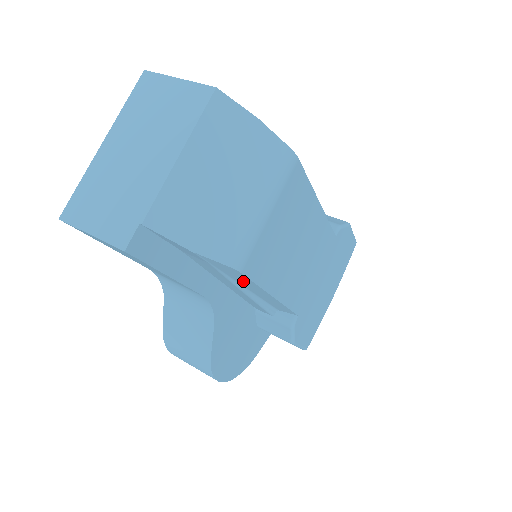
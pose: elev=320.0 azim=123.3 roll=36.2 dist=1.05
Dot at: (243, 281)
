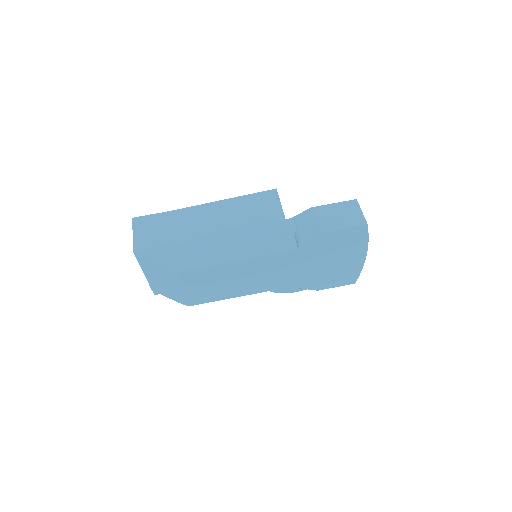
Dot at: occluded
